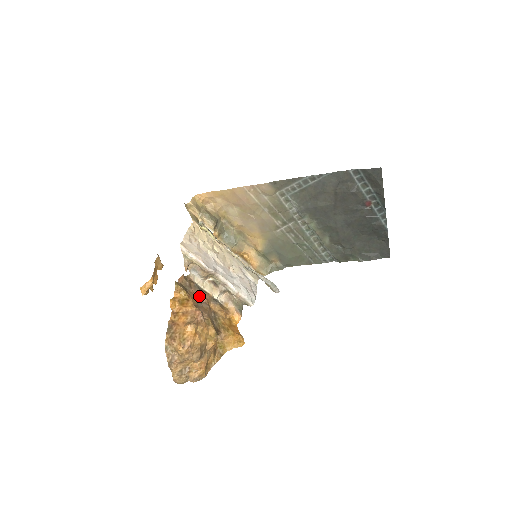
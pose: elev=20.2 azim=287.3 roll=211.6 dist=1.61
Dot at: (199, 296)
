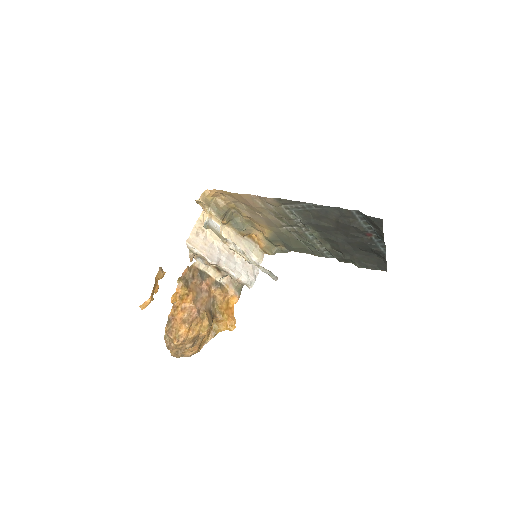
Dot at: (201, 284)
